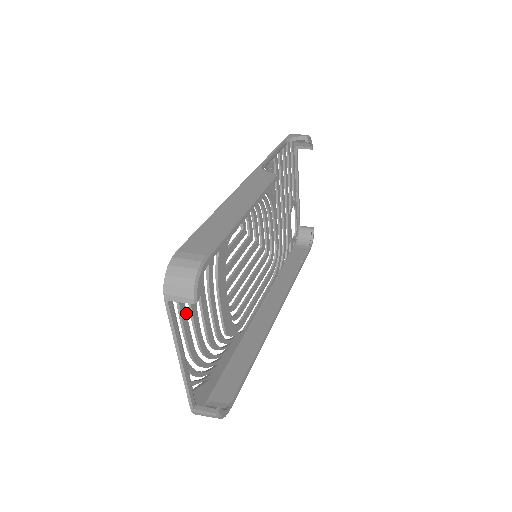
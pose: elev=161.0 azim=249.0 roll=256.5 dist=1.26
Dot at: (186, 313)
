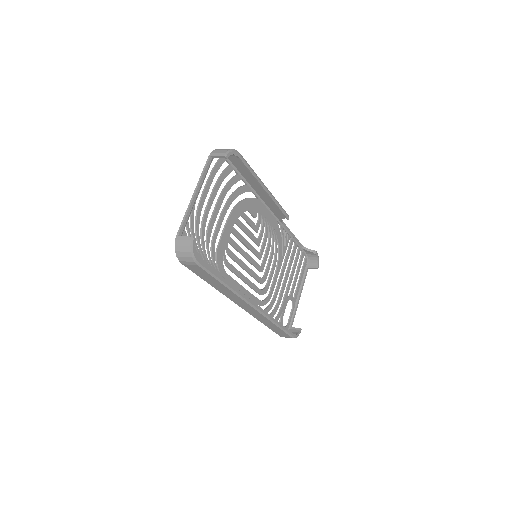
Dot at: occluded
